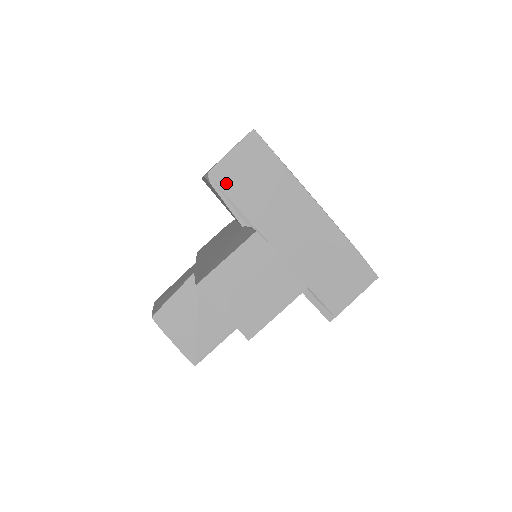
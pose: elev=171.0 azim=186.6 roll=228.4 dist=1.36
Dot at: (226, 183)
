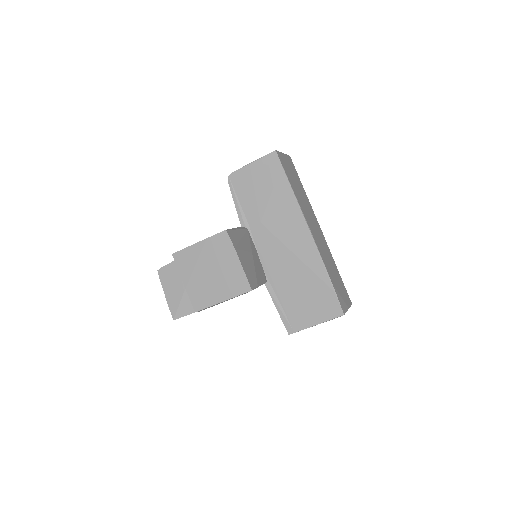
Dot at: (240, 187)
